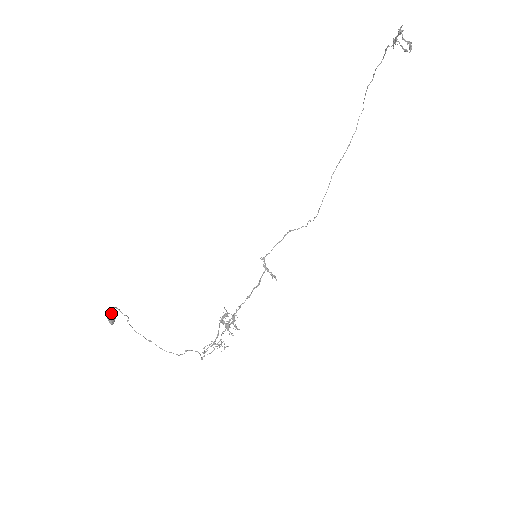
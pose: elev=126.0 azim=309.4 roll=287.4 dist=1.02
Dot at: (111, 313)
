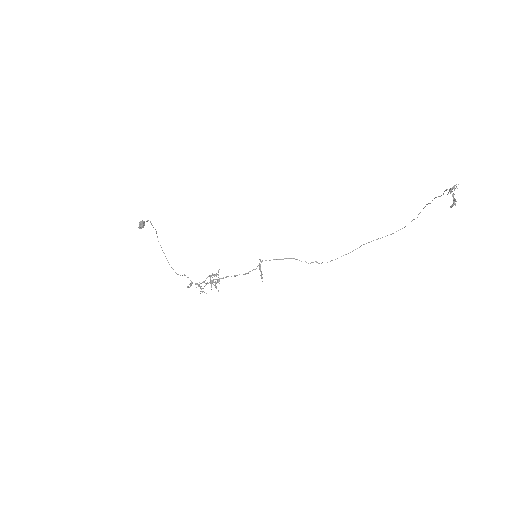
Dot at: (142, 223)
